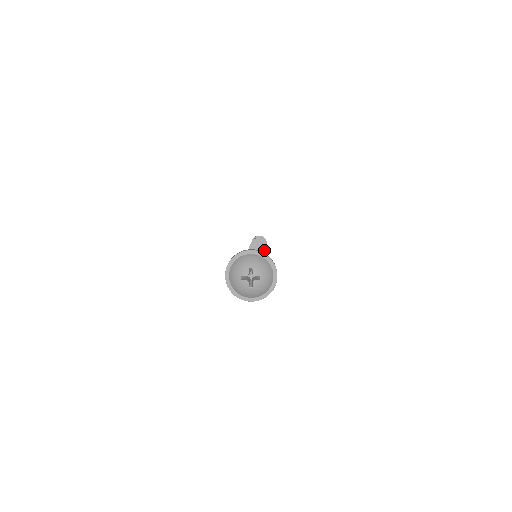
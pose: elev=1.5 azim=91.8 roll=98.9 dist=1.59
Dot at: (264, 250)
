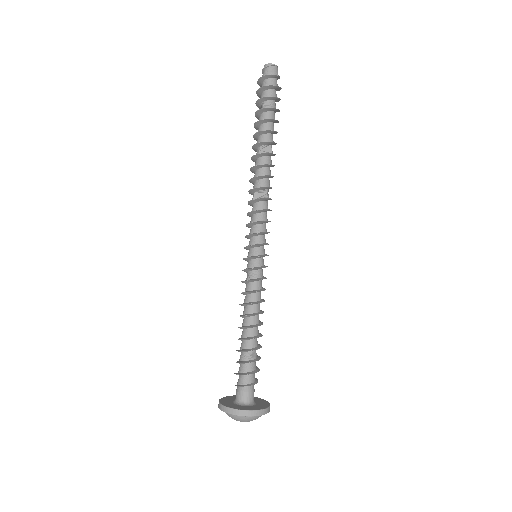
Dot at: occluded
